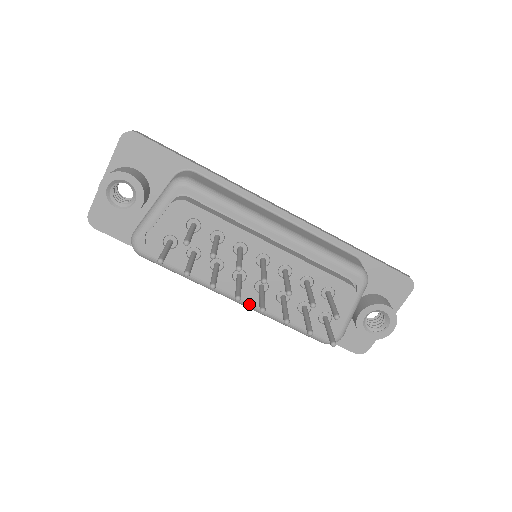
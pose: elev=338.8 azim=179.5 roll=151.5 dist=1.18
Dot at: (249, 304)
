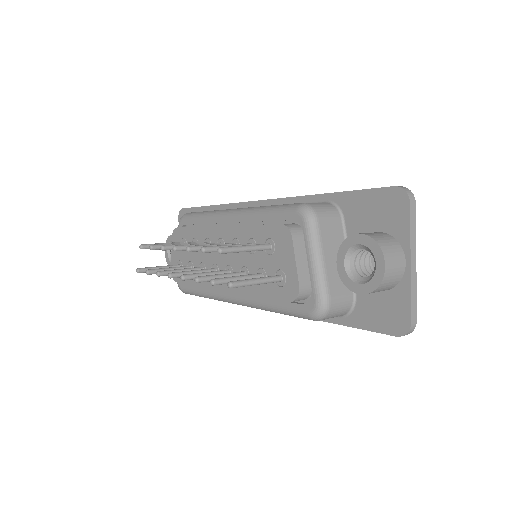
Dot at: (240, 300)
